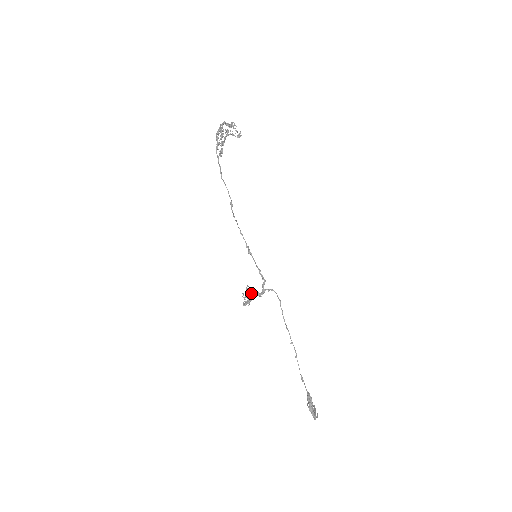
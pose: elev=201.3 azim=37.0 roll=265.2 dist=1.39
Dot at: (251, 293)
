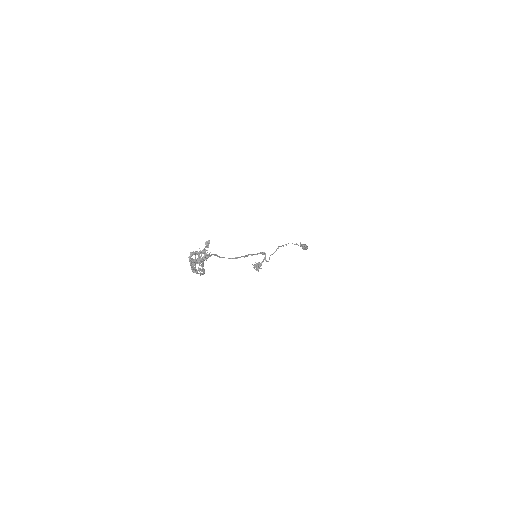
Dot at: (259, 264)
